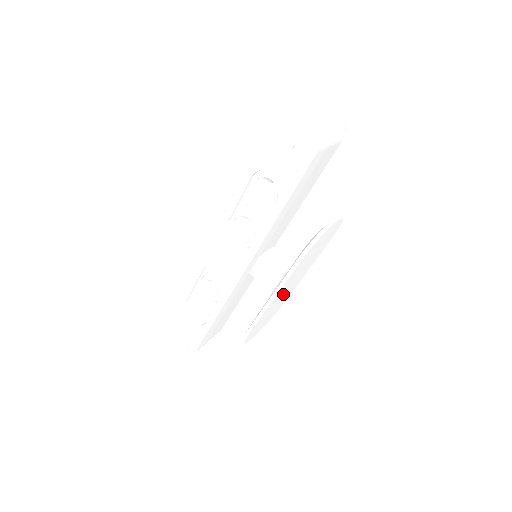
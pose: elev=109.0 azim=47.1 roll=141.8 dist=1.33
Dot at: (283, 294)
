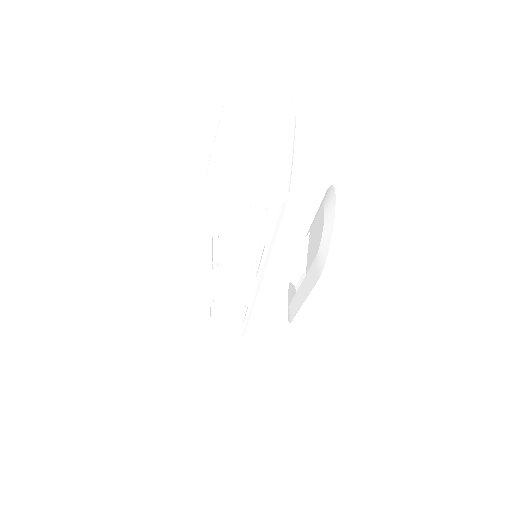
Dot at: occluded
